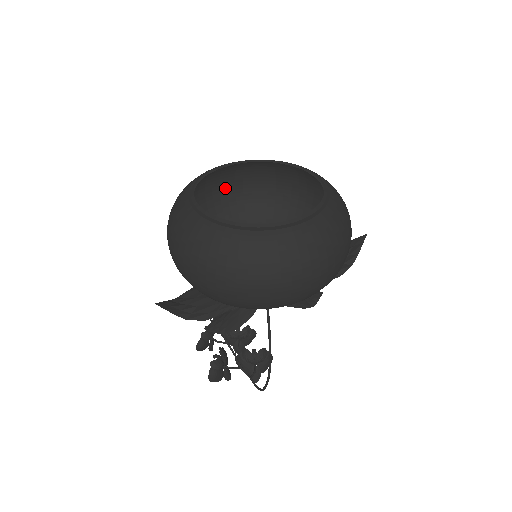
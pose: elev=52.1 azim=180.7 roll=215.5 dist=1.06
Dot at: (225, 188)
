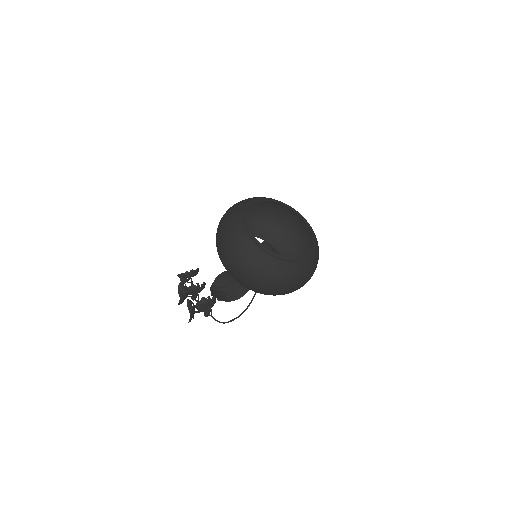
Dot at: occluded
